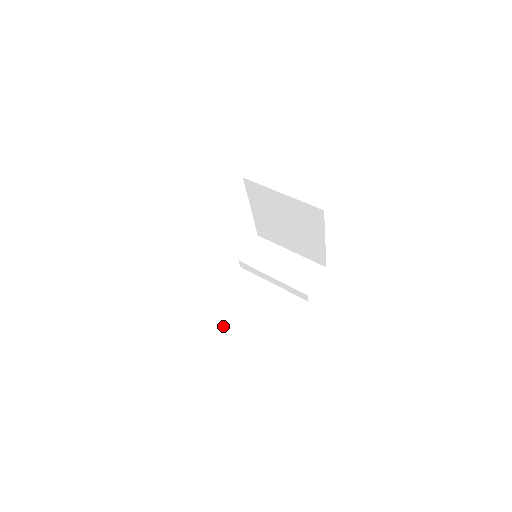
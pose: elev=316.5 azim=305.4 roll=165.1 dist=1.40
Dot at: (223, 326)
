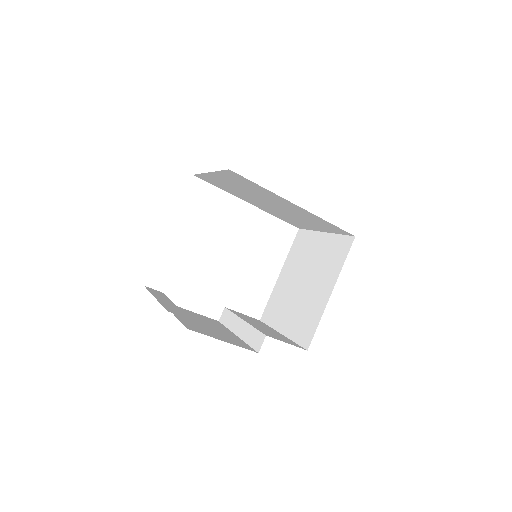
Dot at: (156, 294)
